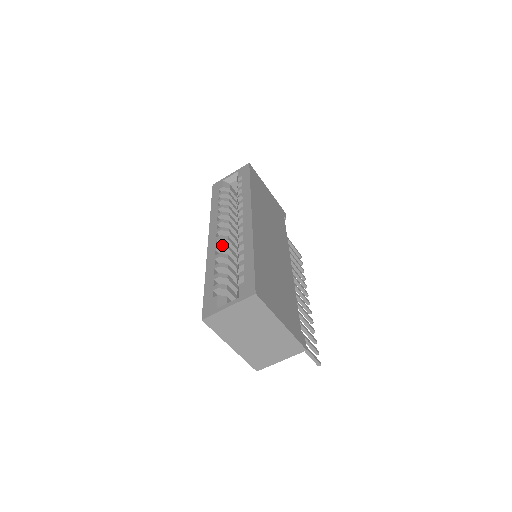
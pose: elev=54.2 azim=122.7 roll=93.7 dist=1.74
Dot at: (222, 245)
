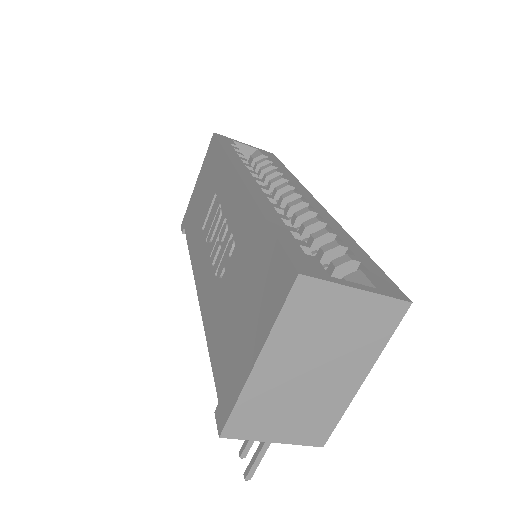
Dot at: (275, 200)
